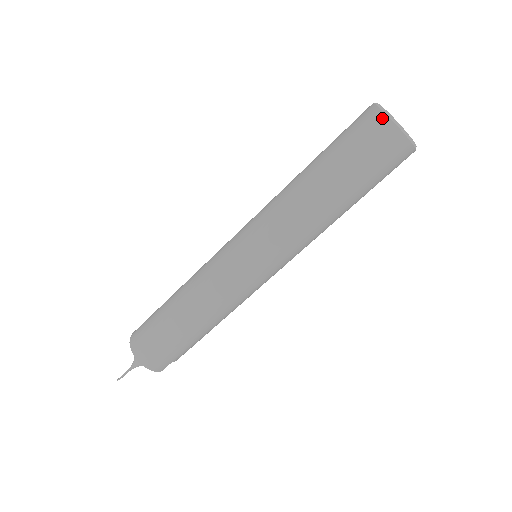
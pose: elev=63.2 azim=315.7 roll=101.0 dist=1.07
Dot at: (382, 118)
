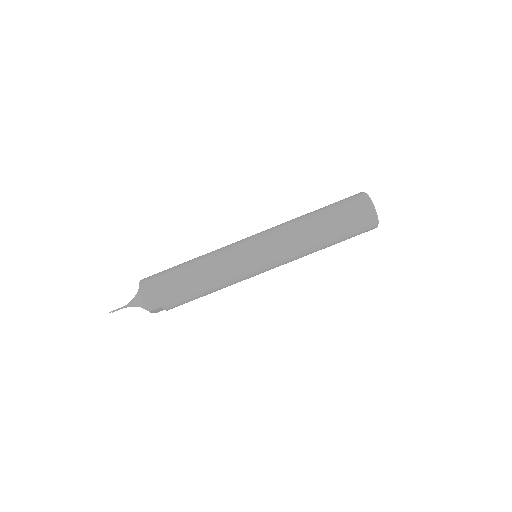
Dot at: (364, 196)
